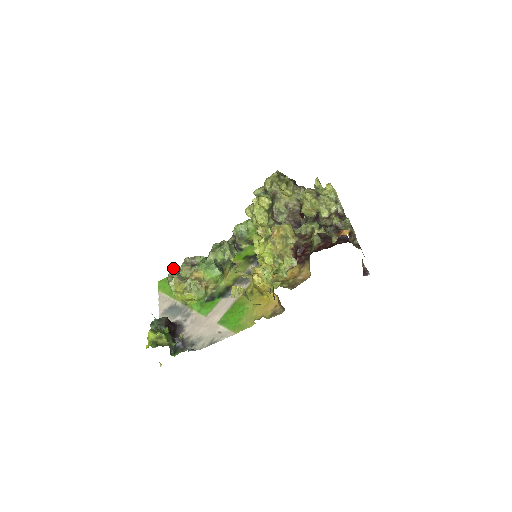
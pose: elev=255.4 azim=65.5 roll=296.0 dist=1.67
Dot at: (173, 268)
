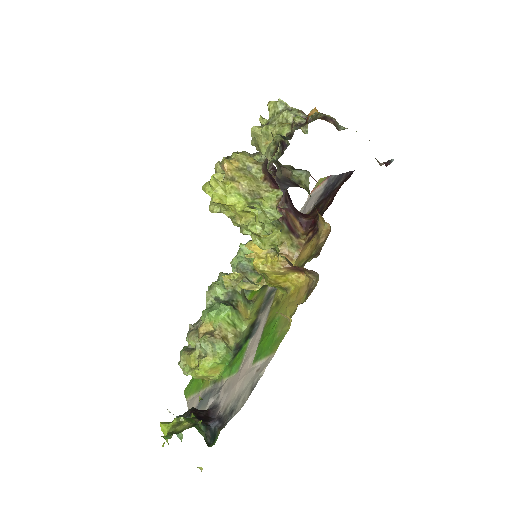
Dot at: (182, 350)
